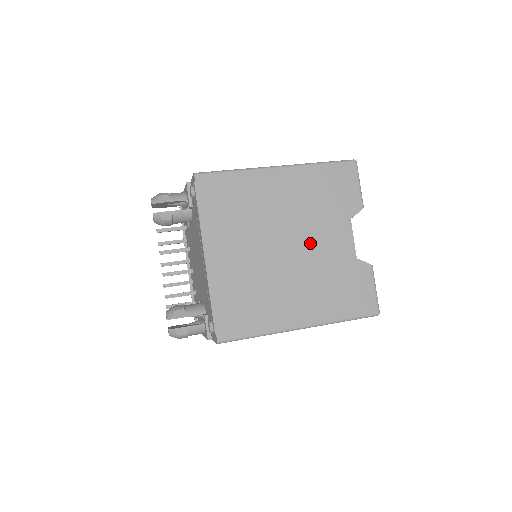
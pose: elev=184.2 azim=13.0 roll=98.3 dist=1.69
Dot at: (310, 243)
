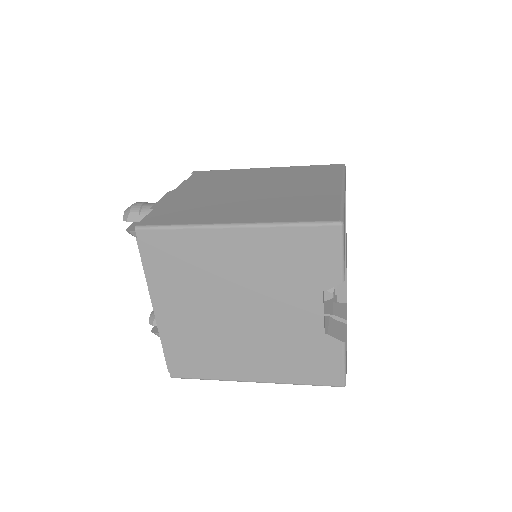
Dot at: (268, 311)
